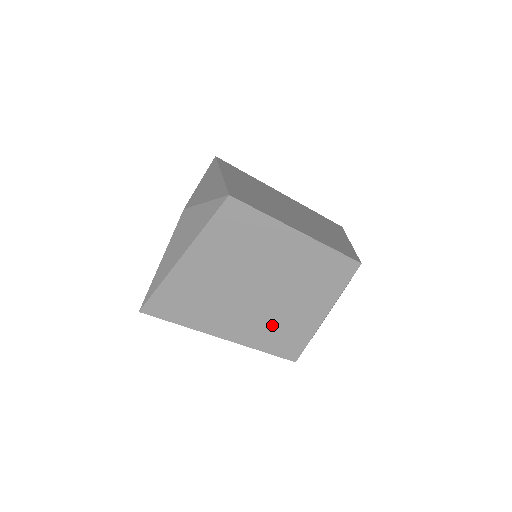
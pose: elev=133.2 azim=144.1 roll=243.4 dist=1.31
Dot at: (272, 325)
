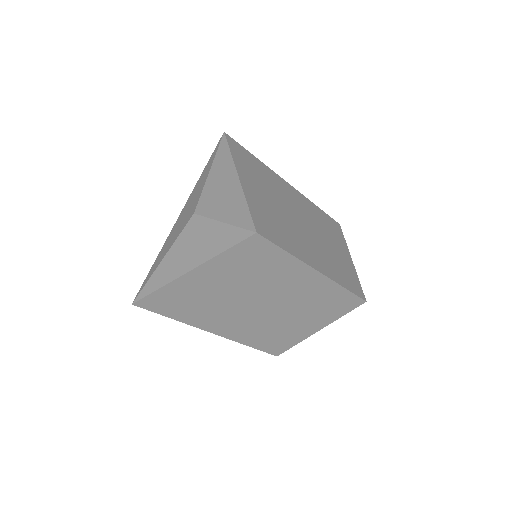
Dot at: (264, 330)
